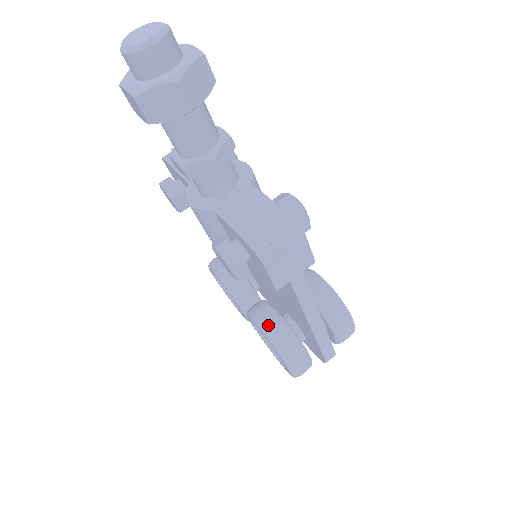
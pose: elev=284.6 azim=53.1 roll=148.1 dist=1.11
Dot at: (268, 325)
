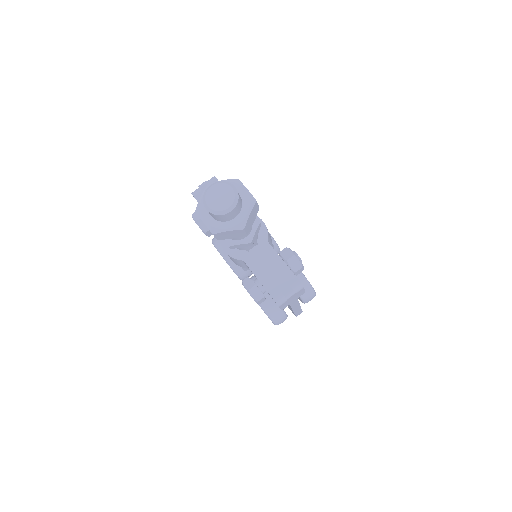
Dot at: (264, 302)
